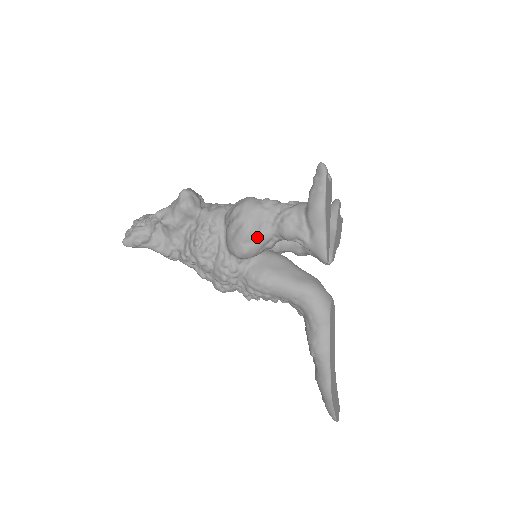
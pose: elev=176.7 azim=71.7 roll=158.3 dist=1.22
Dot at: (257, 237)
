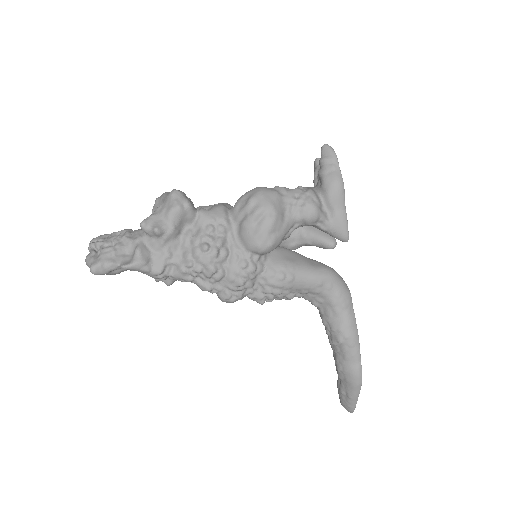
Dot at: (282, 225)
